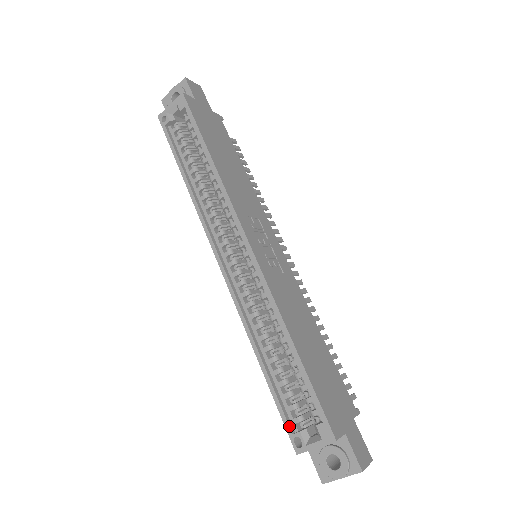
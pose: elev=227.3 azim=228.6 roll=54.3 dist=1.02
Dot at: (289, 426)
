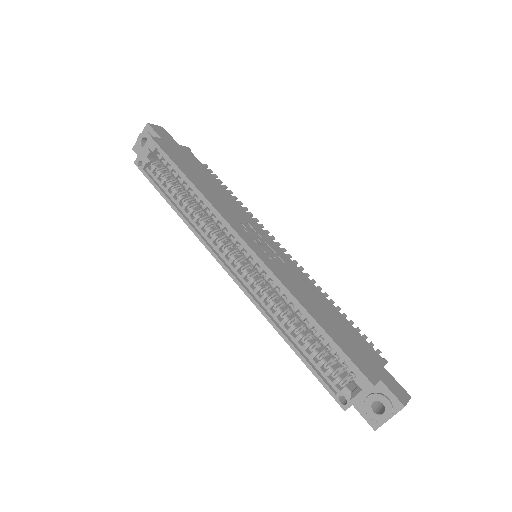
Dot at: (330, 389)
